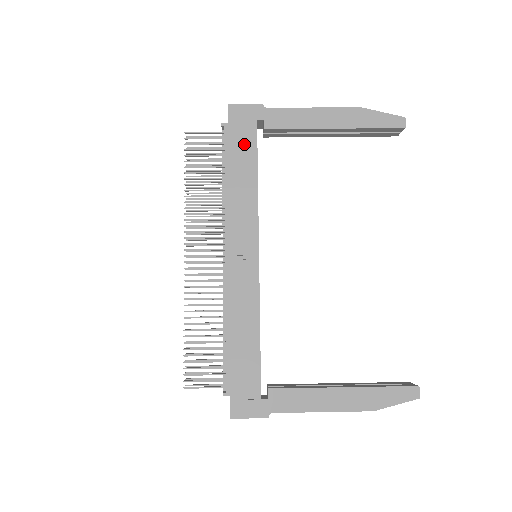
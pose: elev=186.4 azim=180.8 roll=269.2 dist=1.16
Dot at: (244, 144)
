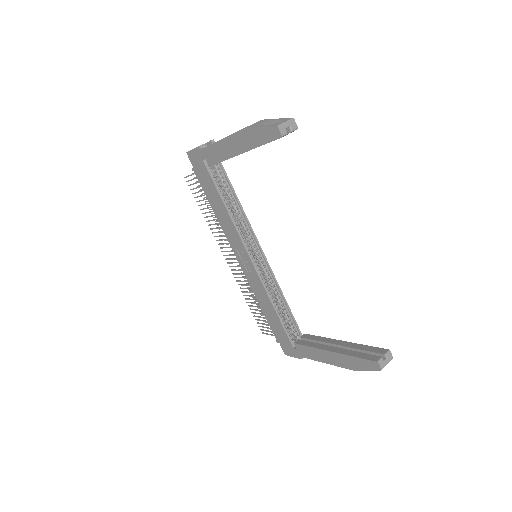
Dot at: (207, 182)
